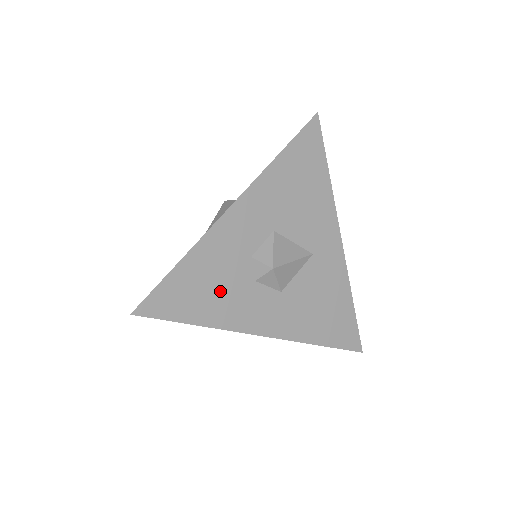
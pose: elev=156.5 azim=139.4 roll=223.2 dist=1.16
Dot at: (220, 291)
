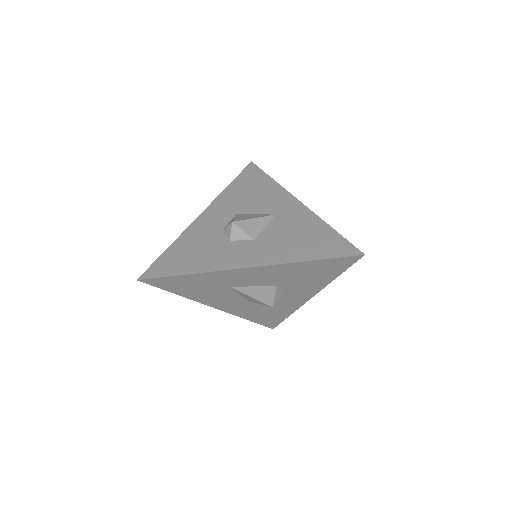
Dot at: (202, 253)
